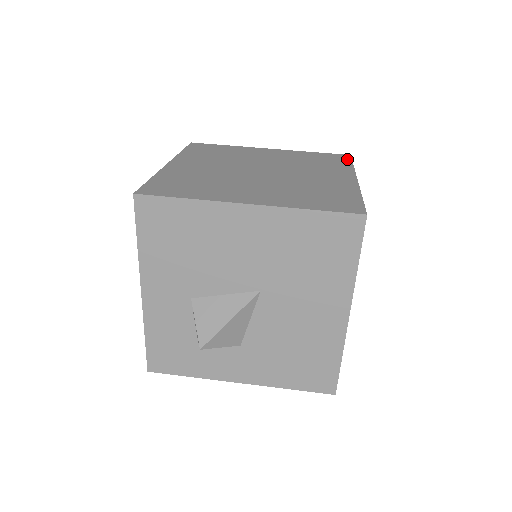
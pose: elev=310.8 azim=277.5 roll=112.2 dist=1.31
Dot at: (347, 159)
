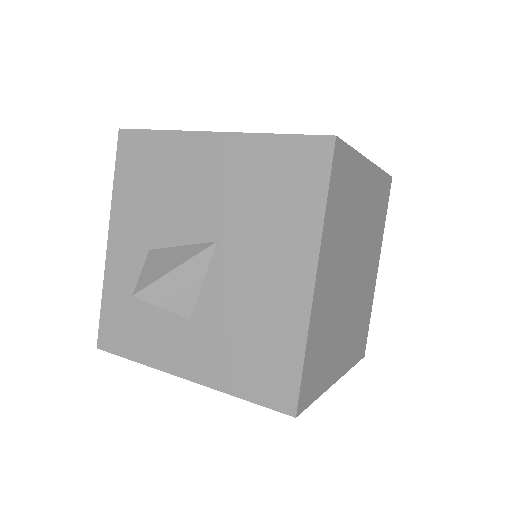
Dot at: occluded
